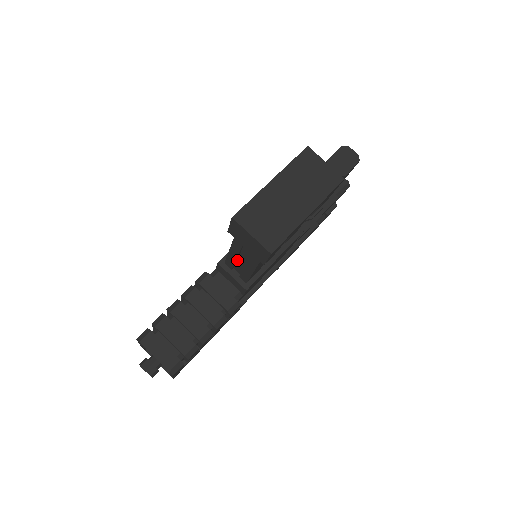
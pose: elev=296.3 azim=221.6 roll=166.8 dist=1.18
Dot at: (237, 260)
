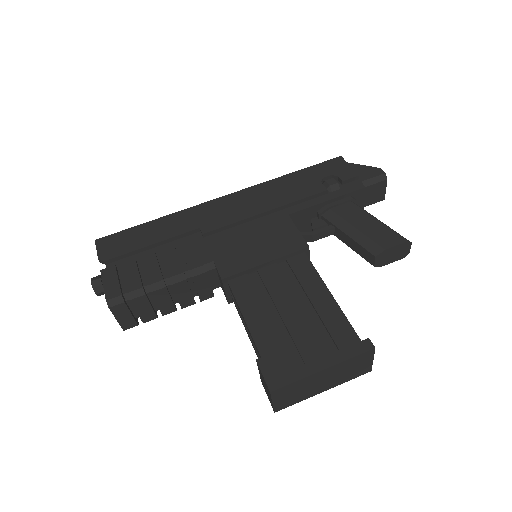
Dot at: occluded
